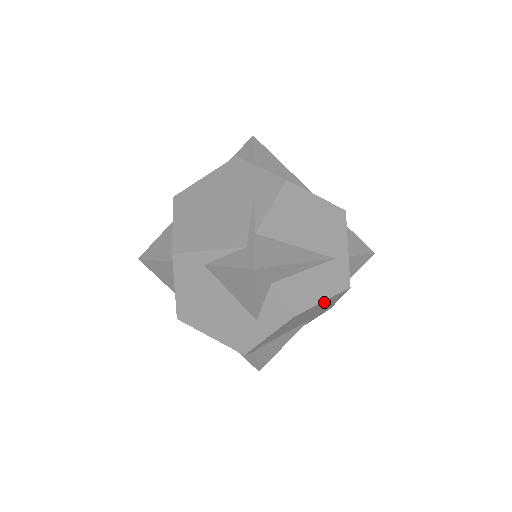
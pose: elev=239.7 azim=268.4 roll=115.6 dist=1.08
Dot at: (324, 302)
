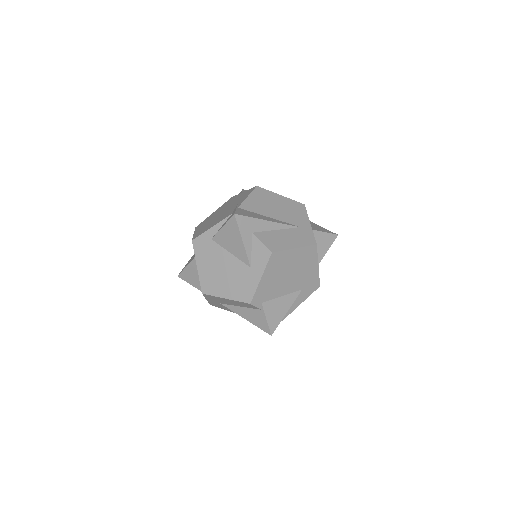
Dot at: (298, 253)
